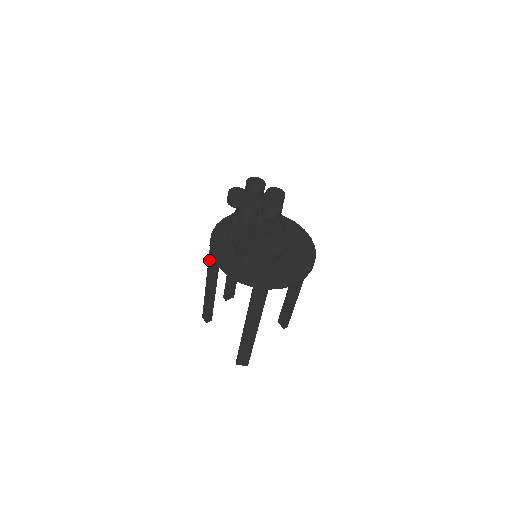
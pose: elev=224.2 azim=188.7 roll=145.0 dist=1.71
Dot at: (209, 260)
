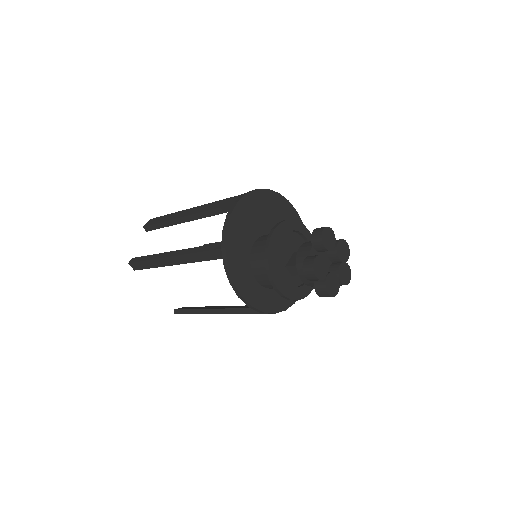
Dot at: (195, 254)
